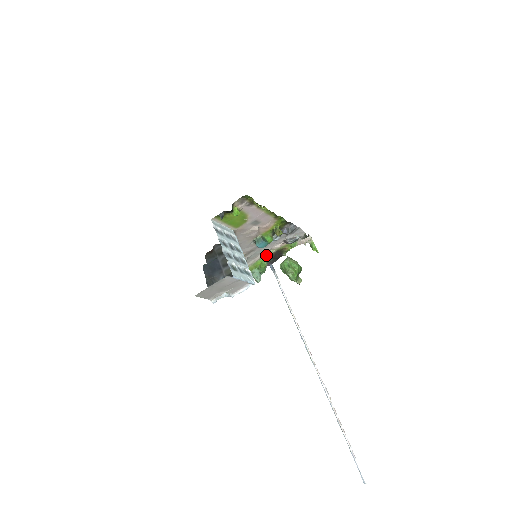
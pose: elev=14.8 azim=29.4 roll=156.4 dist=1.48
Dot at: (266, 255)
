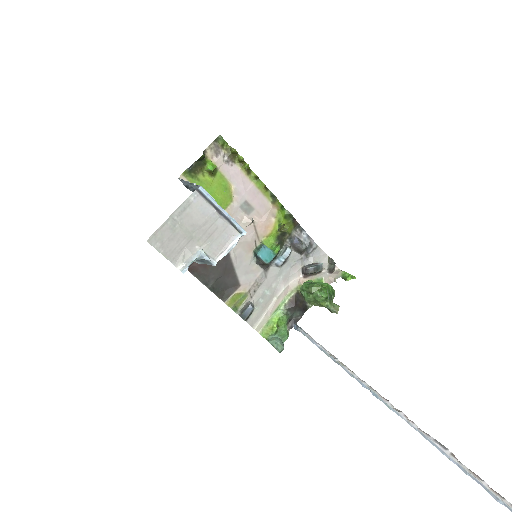
Dot at: (282, 303)
